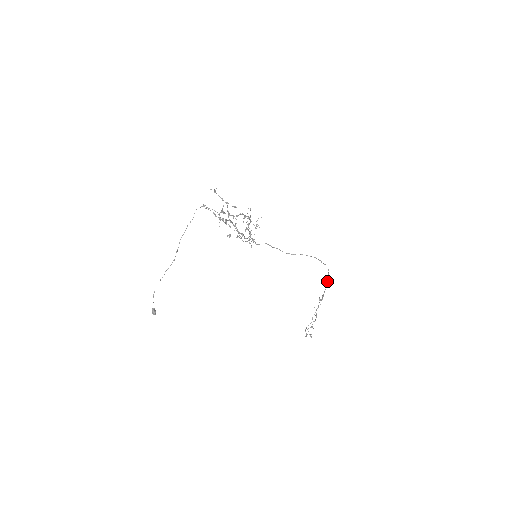
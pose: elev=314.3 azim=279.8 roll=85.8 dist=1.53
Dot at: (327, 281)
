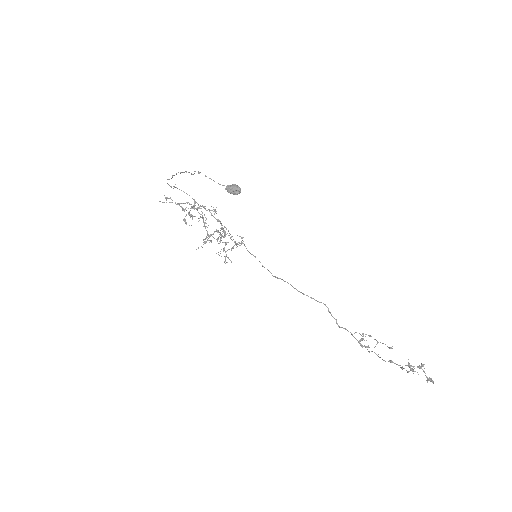
Dot at: (339, 327)
